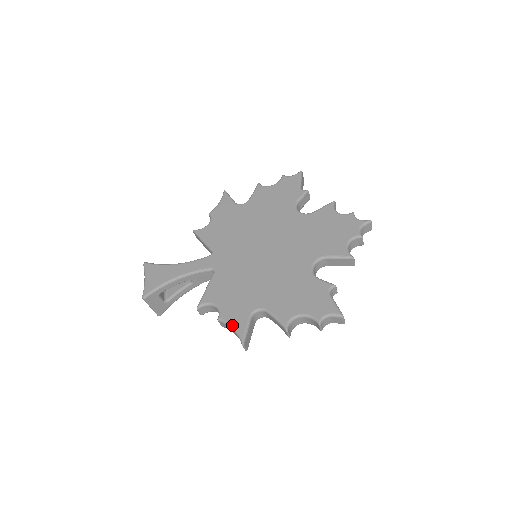
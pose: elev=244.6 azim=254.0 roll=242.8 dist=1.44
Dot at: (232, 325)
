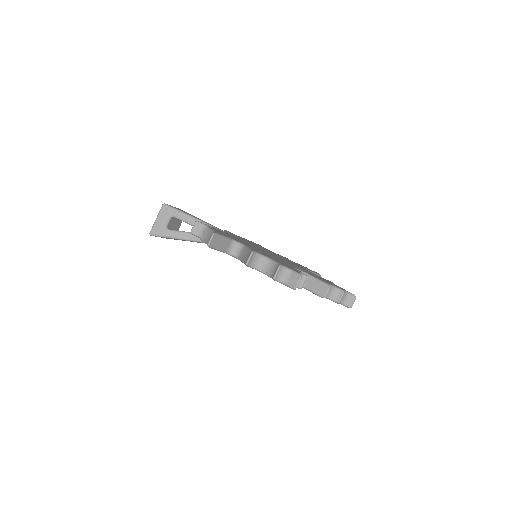
Dot at: occluded
